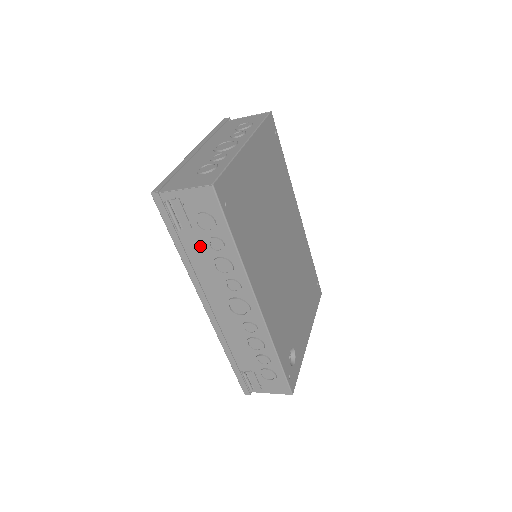
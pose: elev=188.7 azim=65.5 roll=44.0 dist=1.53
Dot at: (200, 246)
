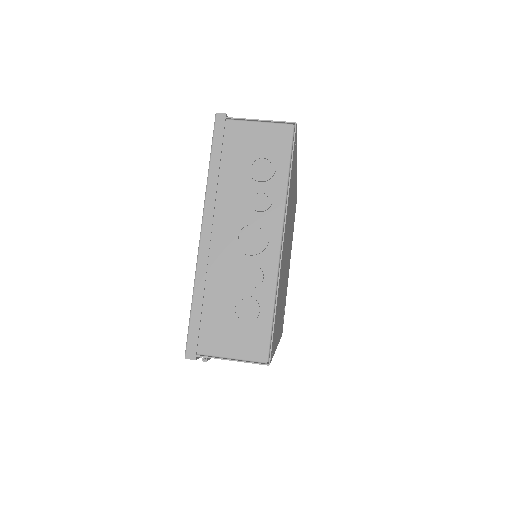
Dot at: occluded
